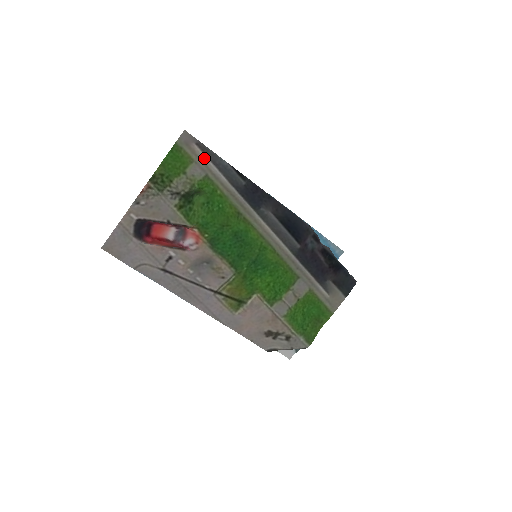
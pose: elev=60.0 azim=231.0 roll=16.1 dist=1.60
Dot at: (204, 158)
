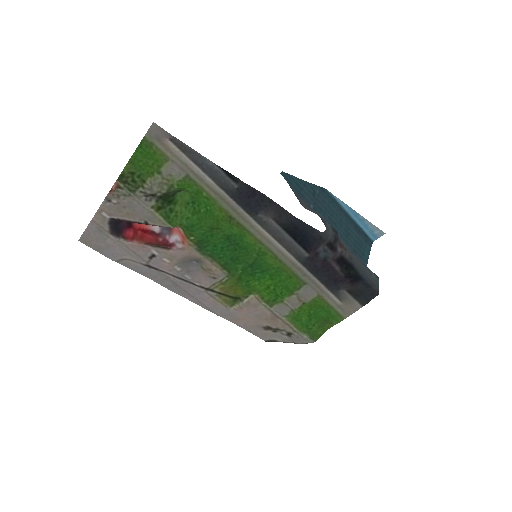
Dot at: (182, 156)
